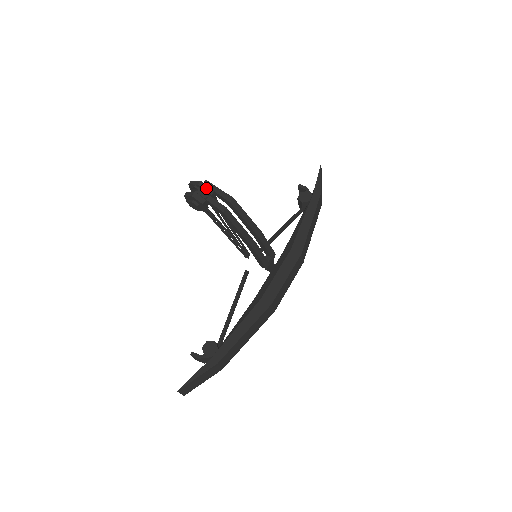
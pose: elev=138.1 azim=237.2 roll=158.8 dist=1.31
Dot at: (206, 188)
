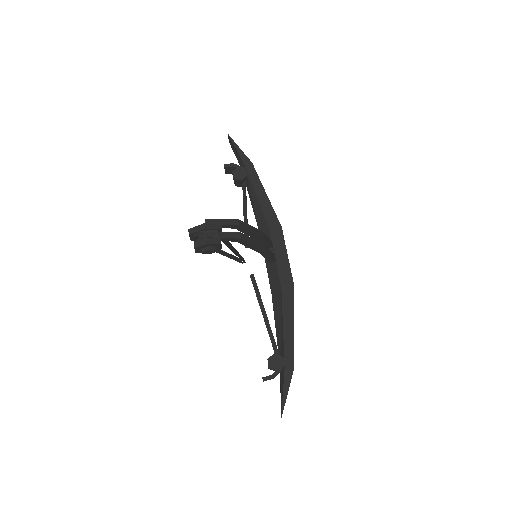
Dot at: (213, 227)
